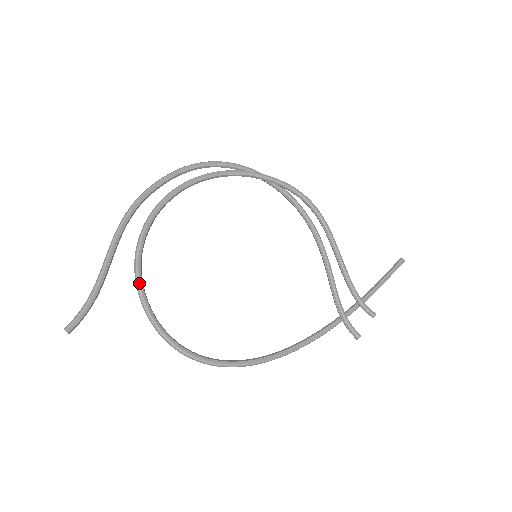
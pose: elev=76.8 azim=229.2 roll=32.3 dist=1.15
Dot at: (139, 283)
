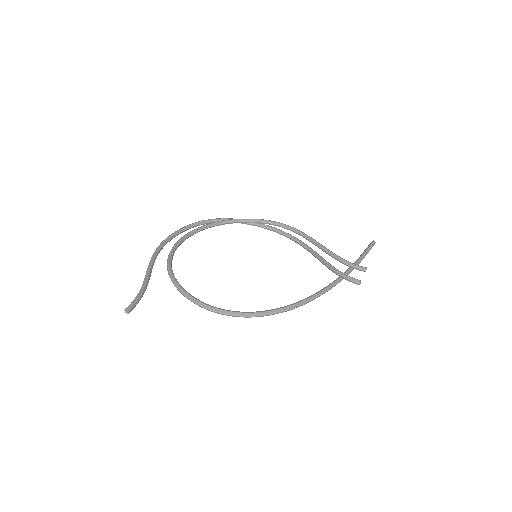
Dot at: (173, 279)
